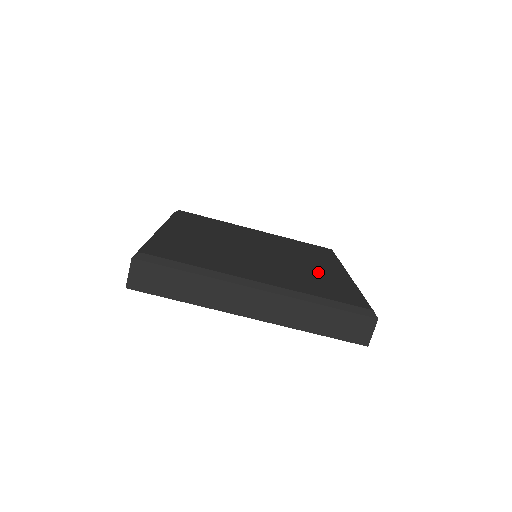
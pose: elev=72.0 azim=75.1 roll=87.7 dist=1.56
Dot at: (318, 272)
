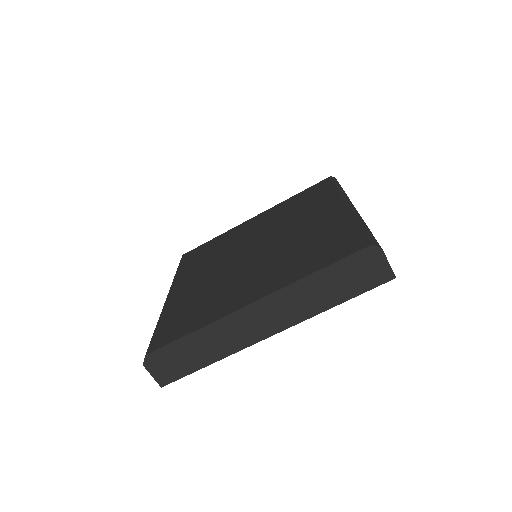
Dot at: (313, 231)
